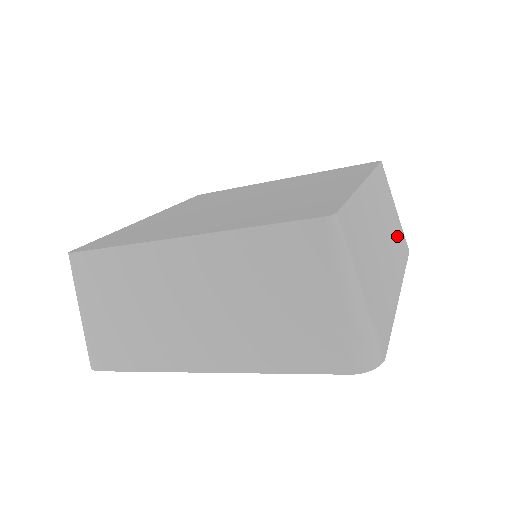
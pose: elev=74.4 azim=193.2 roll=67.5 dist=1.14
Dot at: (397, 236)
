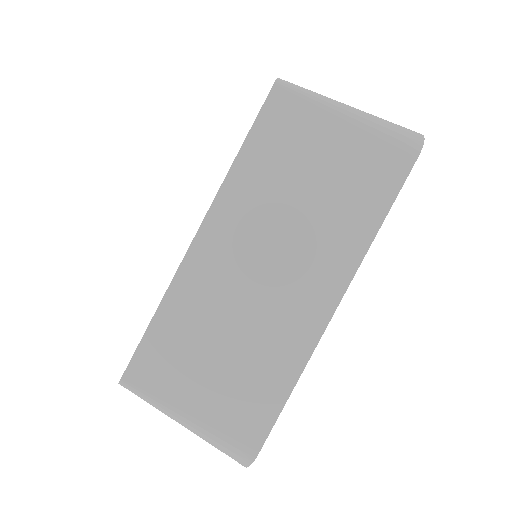
Dot at: occluded
